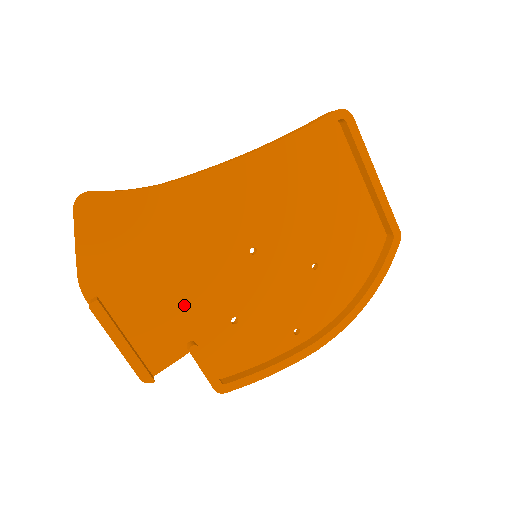
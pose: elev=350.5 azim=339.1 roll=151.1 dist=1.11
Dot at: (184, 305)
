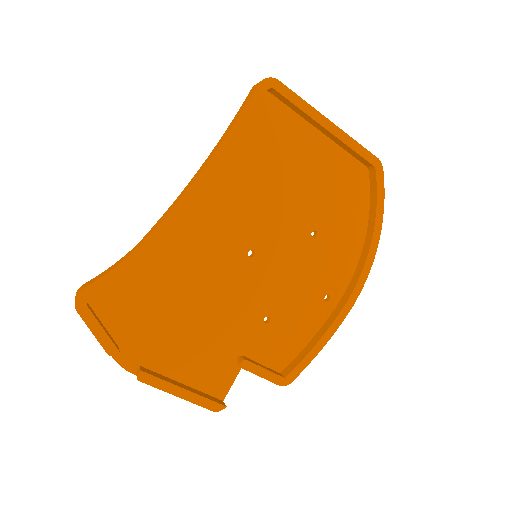
Dot at: (216, 332)
